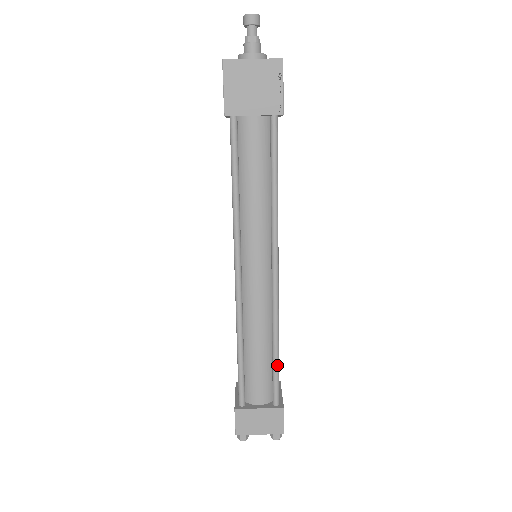
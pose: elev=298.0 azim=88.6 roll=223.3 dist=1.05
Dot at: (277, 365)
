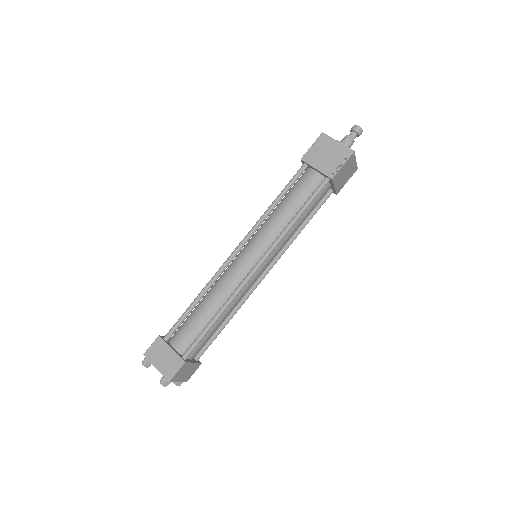
Dot at: (207, 329)
